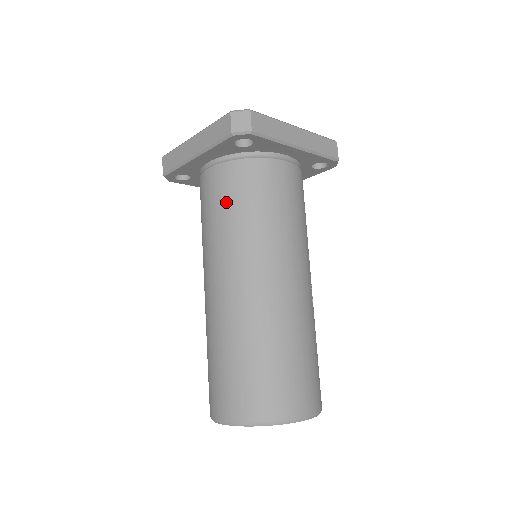
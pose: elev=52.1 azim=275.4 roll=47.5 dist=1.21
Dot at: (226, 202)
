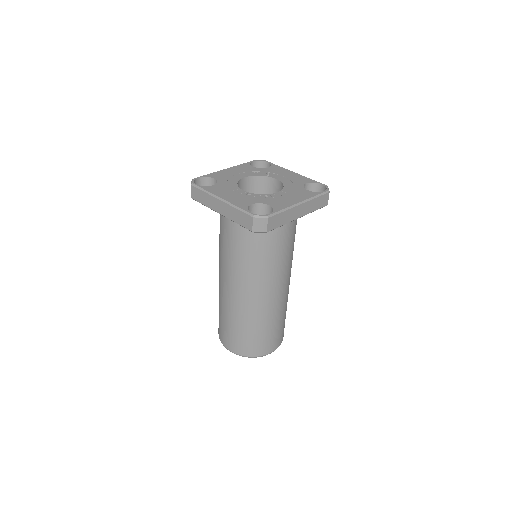
Dot at: (241, 247)
